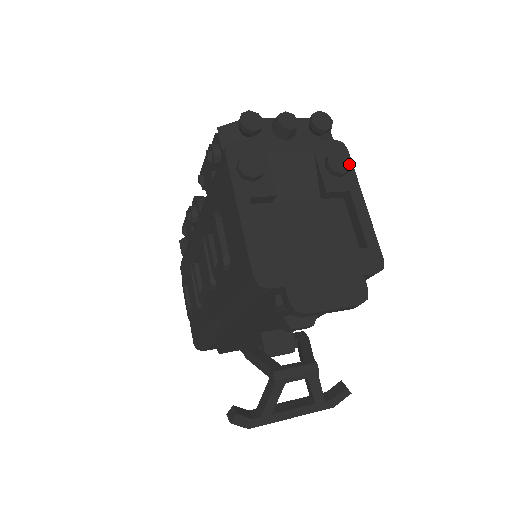
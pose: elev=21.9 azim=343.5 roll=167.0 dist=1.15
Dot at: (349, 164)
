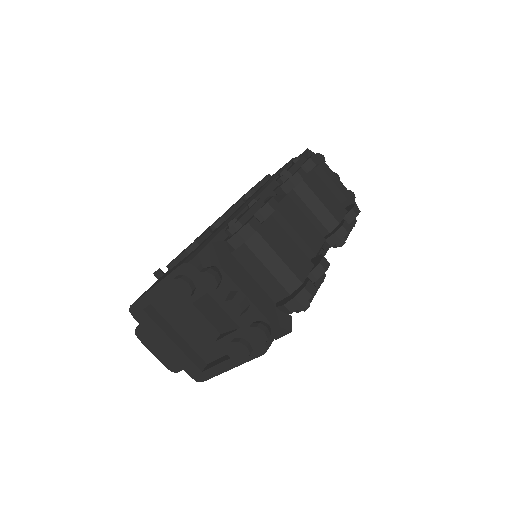
Dot at: (244, 358)
